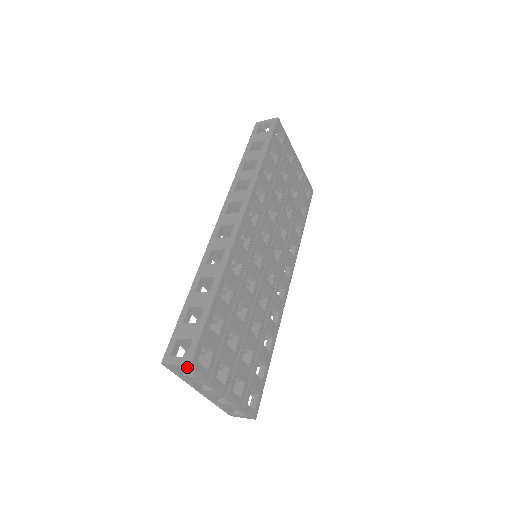
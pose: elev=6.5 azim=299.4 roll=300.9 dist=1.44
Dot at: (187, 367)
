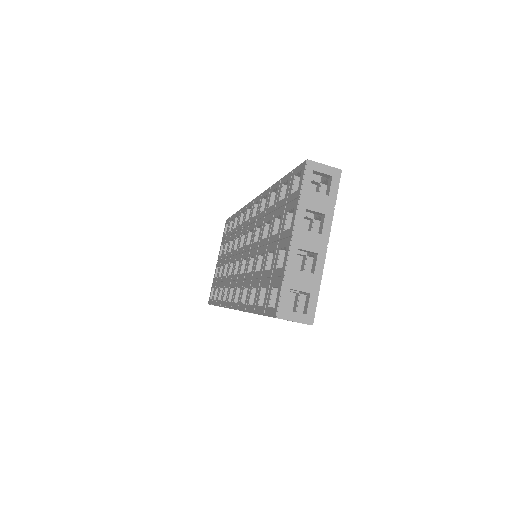
Dot at: (336, 172)
